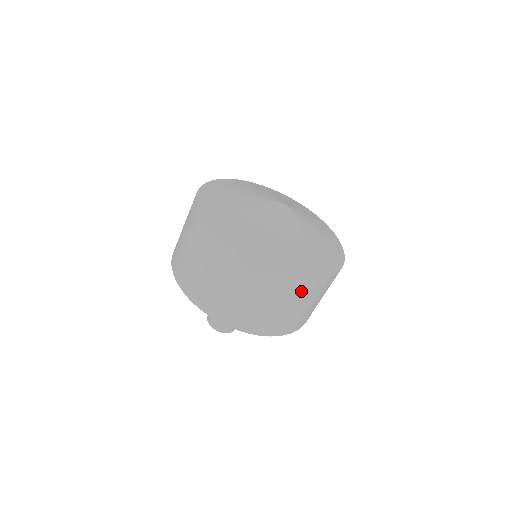
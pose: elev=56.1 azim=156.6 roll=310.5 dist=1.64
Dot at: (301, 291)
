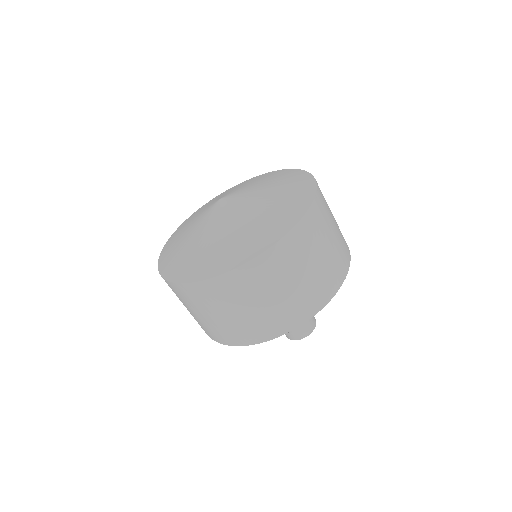
Dot at: (195, 297)
